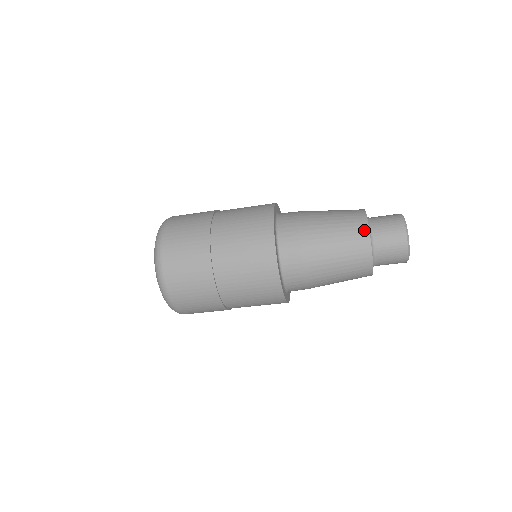
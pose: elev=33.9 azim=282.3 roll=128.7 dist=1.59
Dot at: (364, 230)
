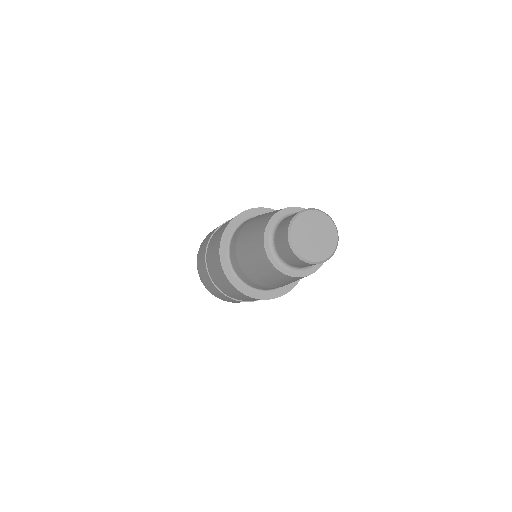
Dot at: (274, 270)
